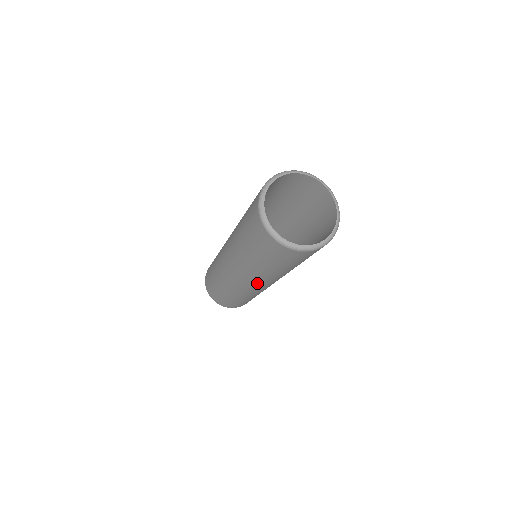
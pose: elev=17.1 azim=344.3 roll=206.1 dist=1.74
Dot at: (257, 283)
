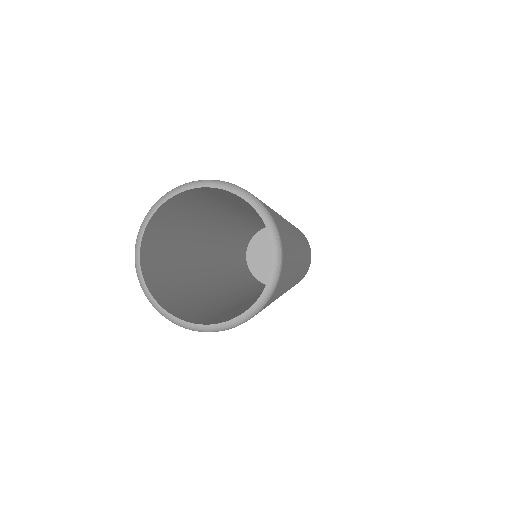
Dot at: occluded
